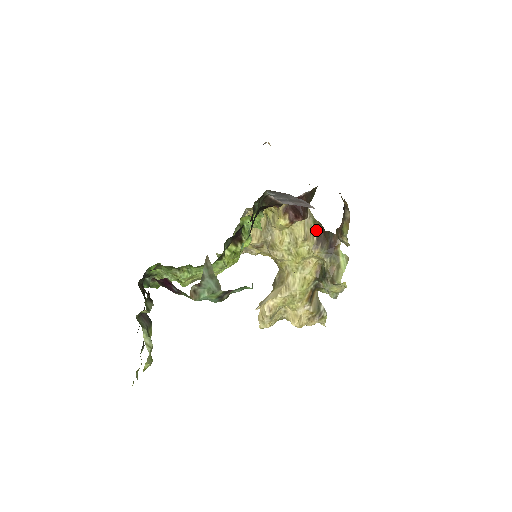
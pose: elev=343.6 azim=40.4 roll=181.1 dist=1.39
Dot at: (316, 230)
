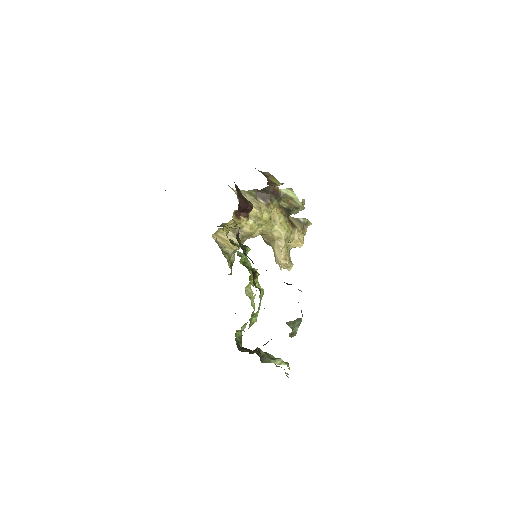
Dot at: (257, 197)
